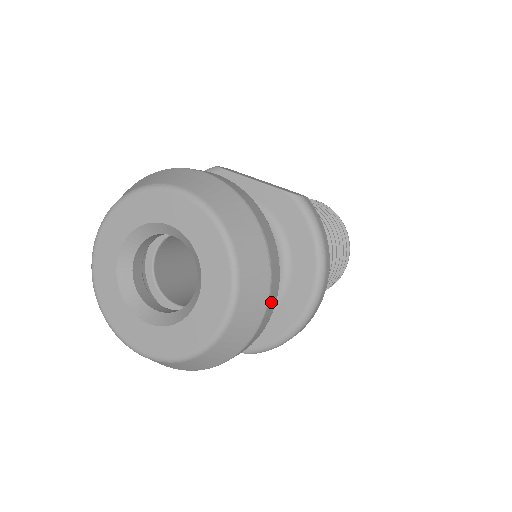
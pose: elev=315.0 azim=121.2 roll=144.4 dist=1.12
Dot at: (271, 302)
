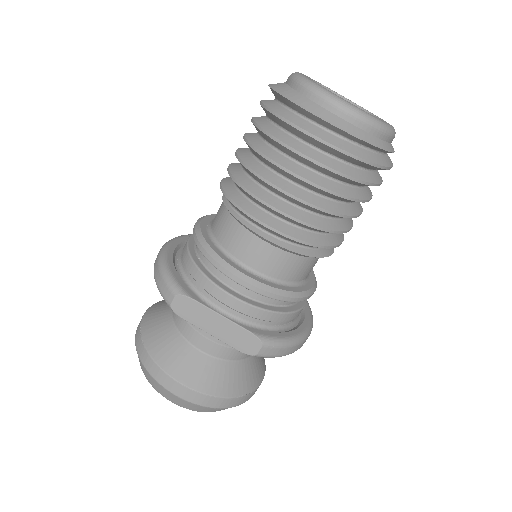
Dot at: occluded
